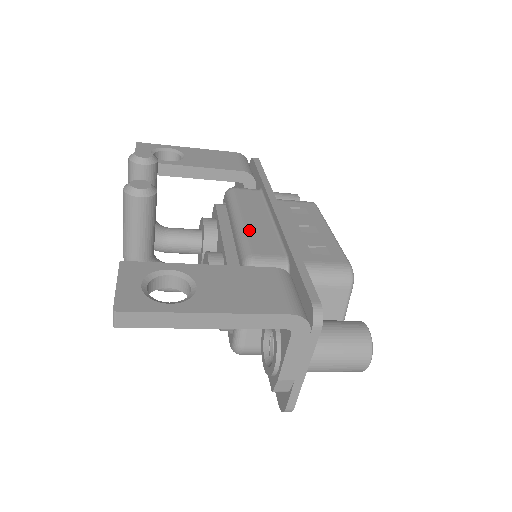
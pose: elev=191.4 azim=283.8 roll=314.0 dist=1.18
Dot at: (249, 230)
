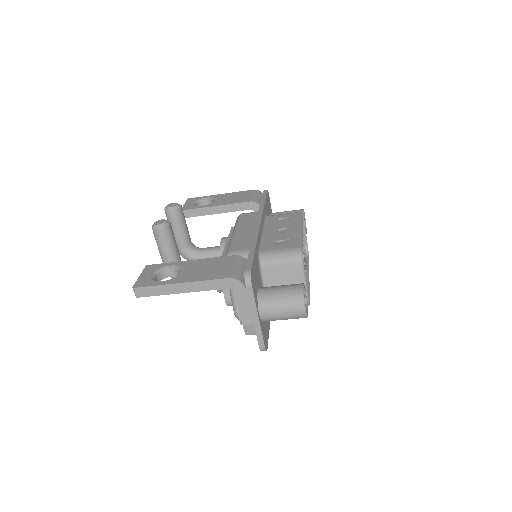
Dot at: (236, 238)
